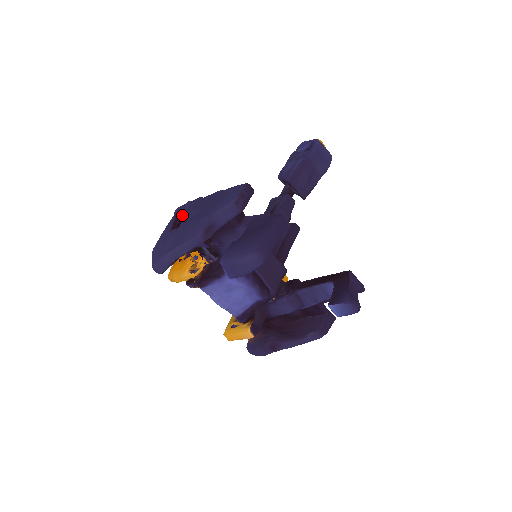
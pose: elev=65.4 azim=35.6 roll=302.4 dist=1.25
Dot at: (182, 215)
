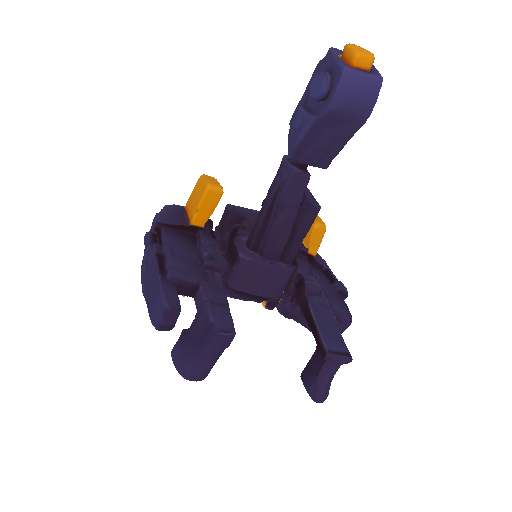
Dot at: occluded
